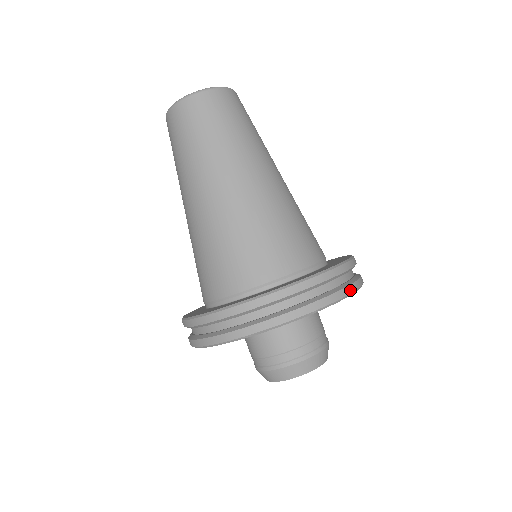
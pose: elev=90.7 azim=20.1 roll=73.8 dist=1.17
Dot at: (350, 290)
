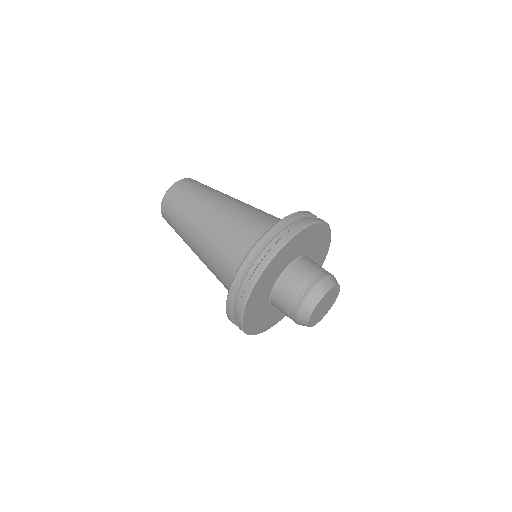
Dot at: (290, 234)
